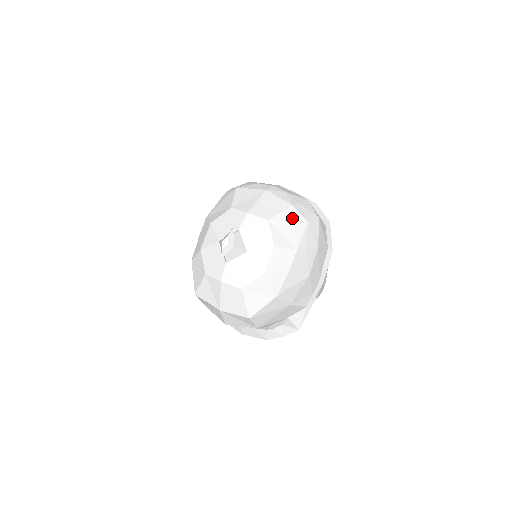
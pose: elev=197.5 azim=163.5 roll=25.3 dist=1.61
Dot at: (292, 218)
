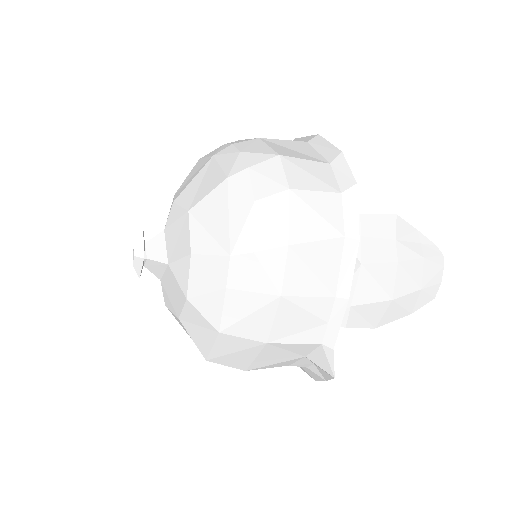
Dot at: (225, 200)
